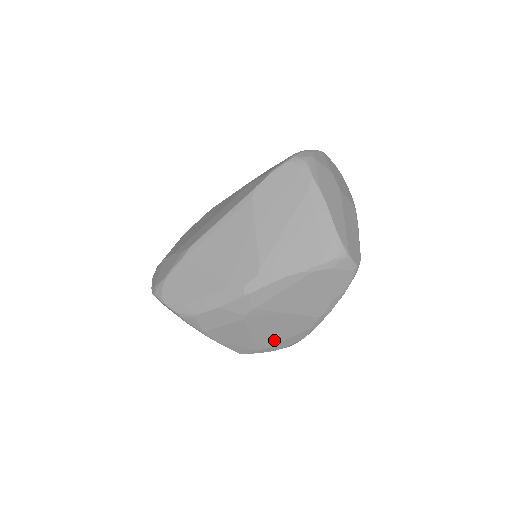
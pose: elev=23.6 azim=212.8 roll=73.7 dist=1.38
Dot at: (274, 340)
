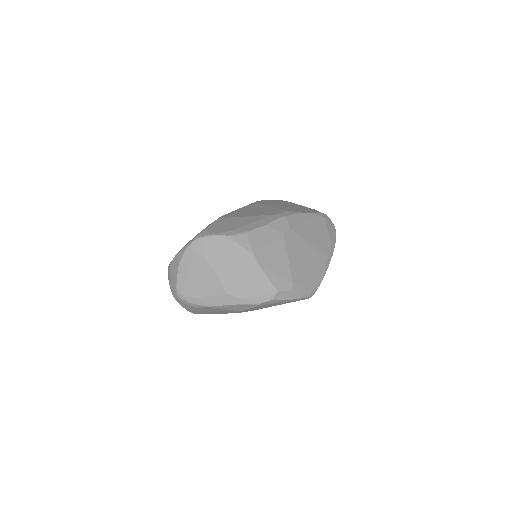
Dot at: (303, 274)
